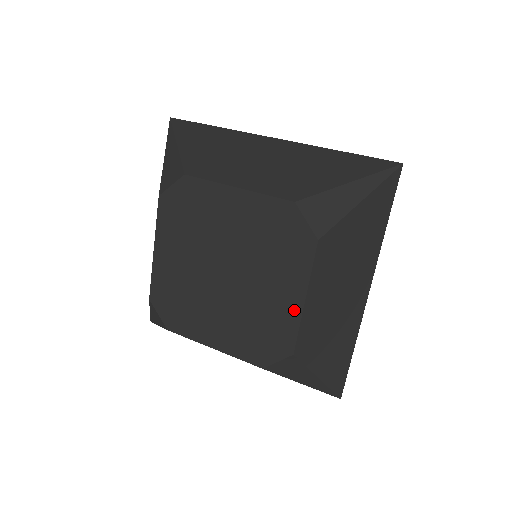
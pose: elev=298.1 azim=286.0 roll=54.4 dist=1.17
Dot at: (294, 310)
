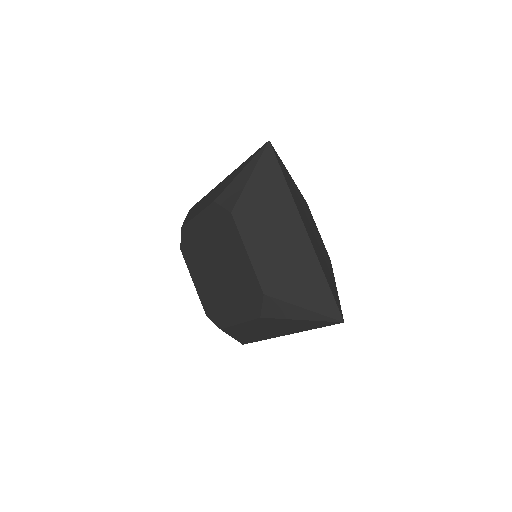
Dot at: (232, 320)
